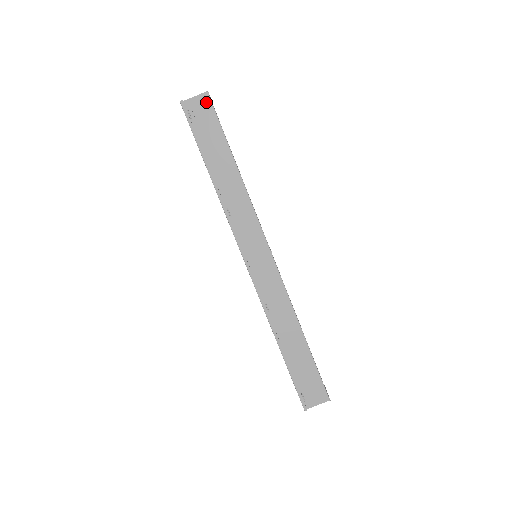
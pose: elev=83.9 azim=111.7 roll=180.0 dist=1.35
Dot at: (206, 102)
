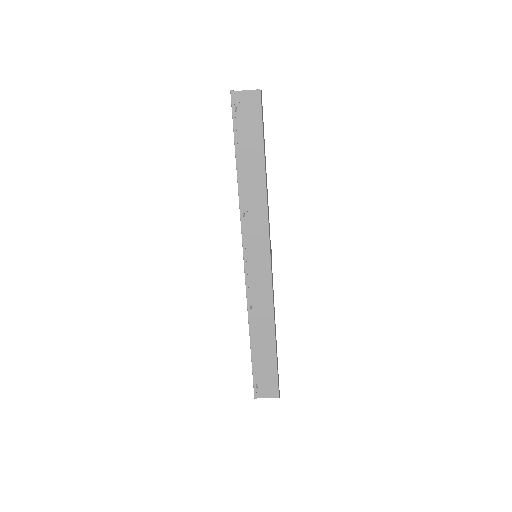
Dot at: (256, 100)
